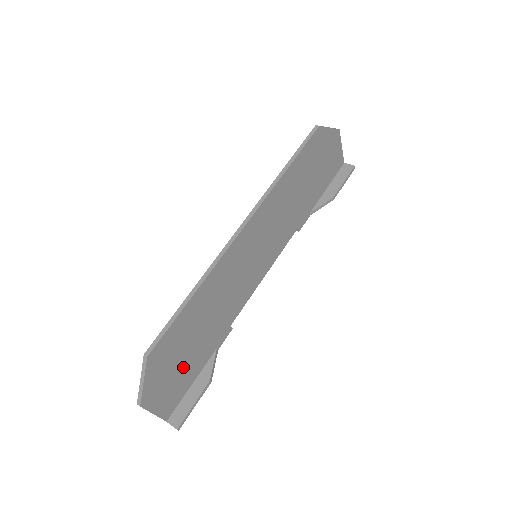
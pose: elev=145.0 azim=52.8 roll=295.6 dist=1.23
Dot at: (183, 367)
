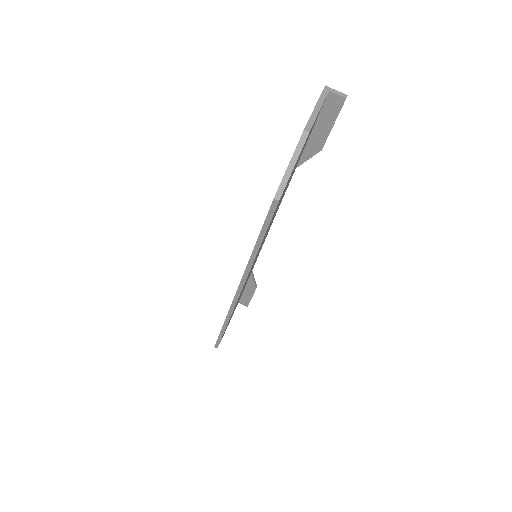
Dot at: occluded
